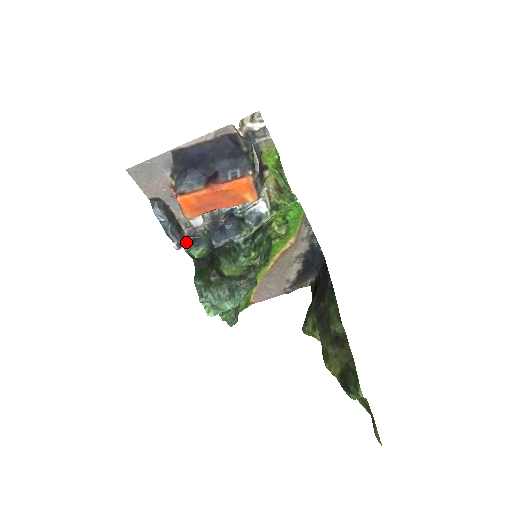
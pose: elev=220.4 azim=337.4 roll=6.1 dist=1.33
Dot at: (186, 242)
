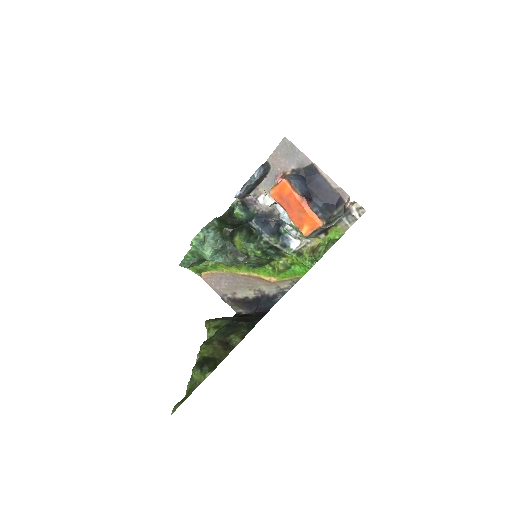
Dot at: (242, 200)
